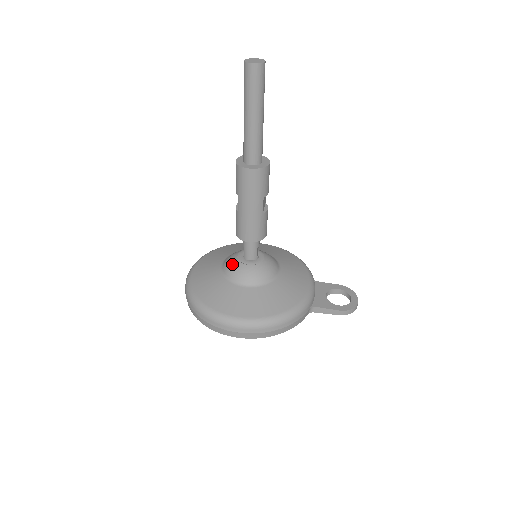
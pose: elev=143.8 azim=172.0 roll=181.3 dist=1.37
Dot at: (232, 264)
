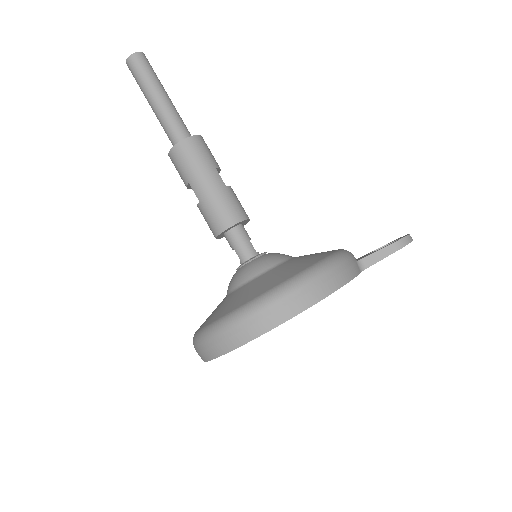
Dot at: (233, 277)
